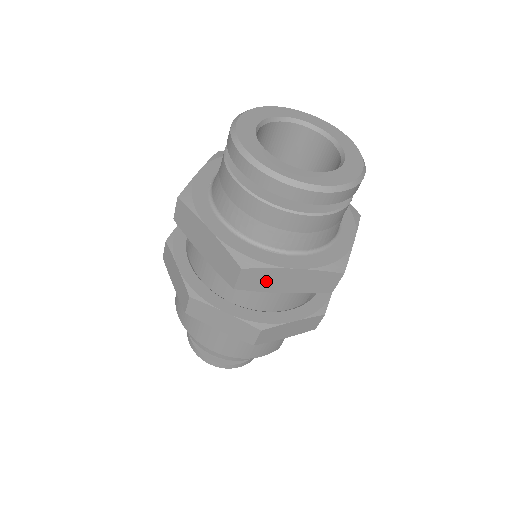
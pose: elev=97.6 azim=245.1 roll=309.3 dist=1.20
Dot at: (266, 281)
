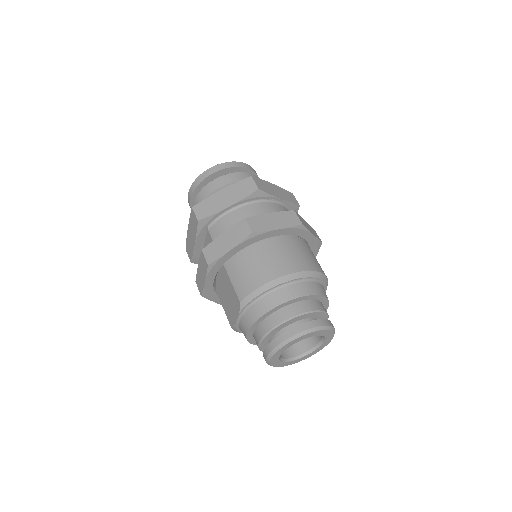
Dot at: (267, 188)
